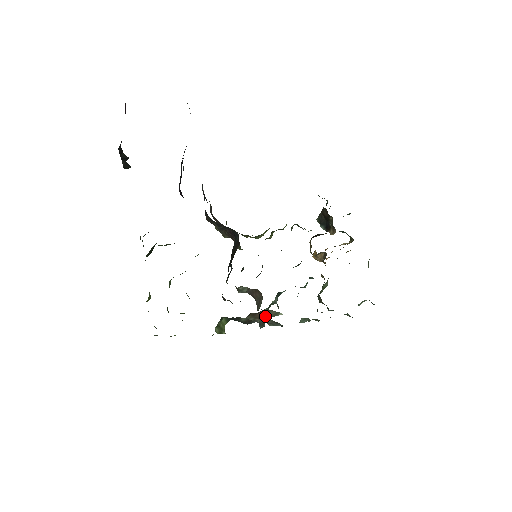
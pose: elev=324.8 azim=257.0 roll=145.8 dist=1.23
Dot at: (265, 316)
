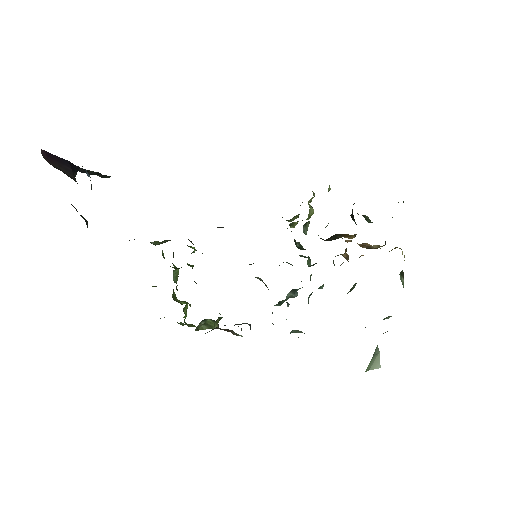
Dot at: (231, 332)
